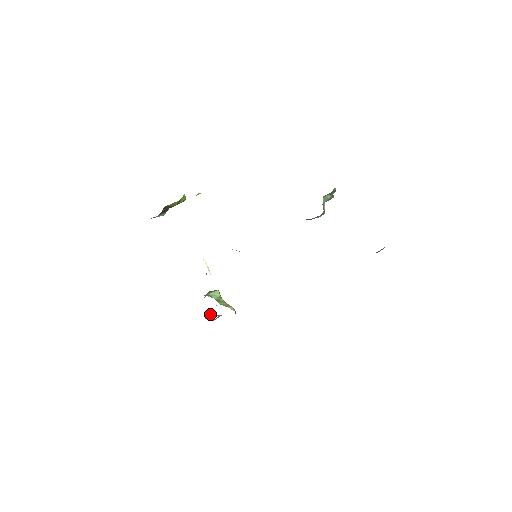
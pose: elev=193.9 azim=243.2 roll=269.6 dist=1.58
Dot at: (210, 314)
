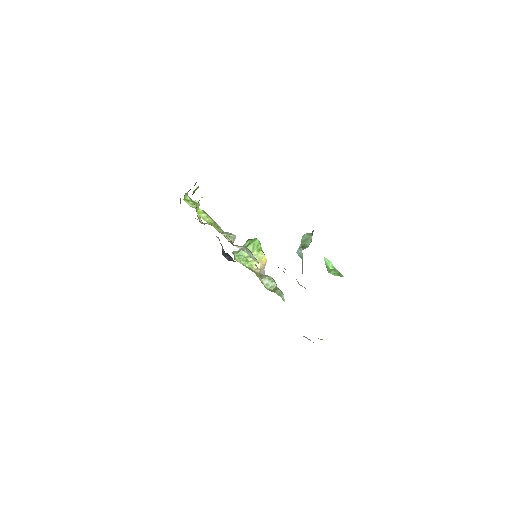
Dot at: occluded
